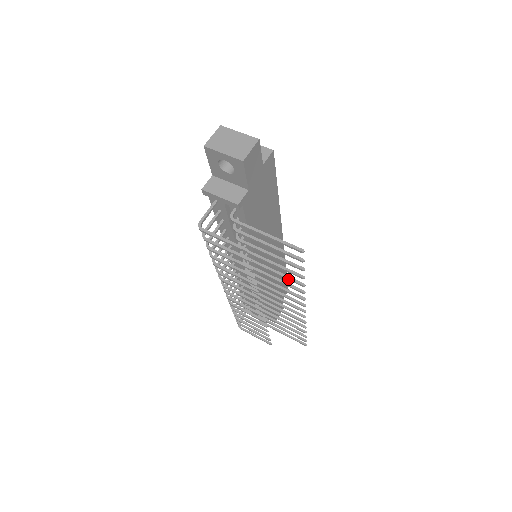
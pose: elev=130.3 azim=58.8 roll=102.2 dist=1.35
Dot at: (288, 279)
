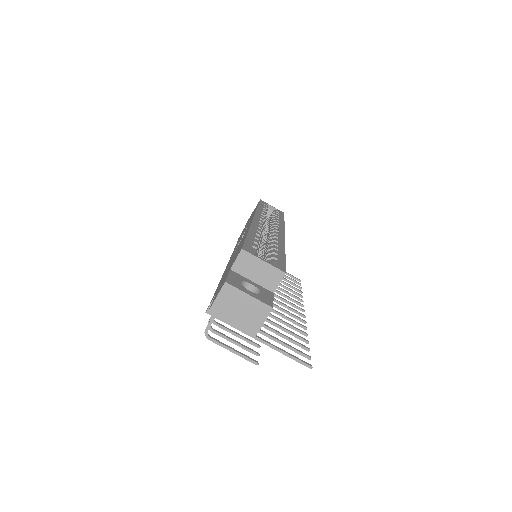
Dot at: (292, 328)
